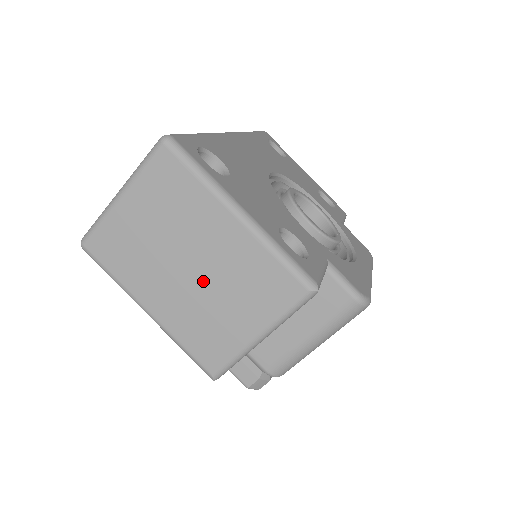
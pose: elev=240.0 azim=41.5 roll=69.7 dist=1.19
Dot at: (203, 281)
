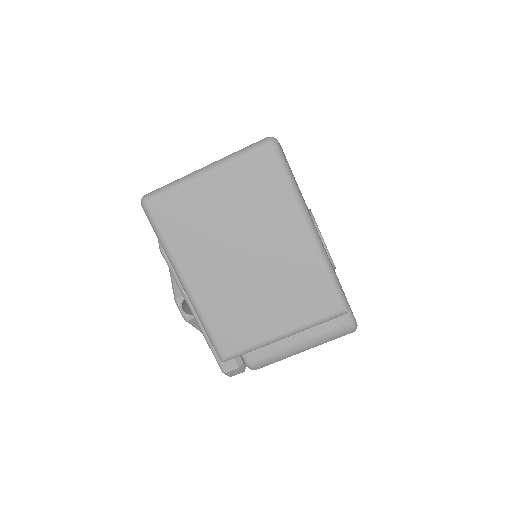
Dot at: (253, 273)
